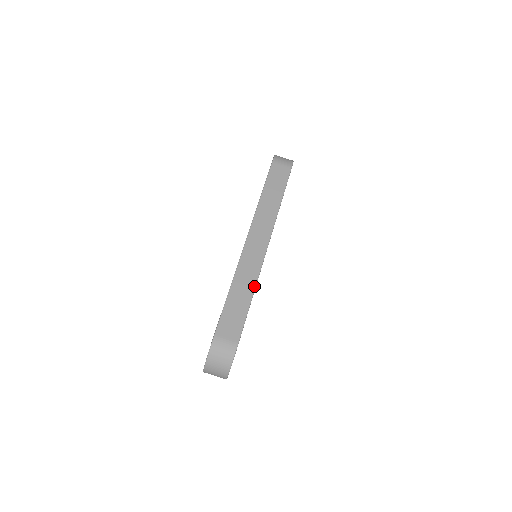
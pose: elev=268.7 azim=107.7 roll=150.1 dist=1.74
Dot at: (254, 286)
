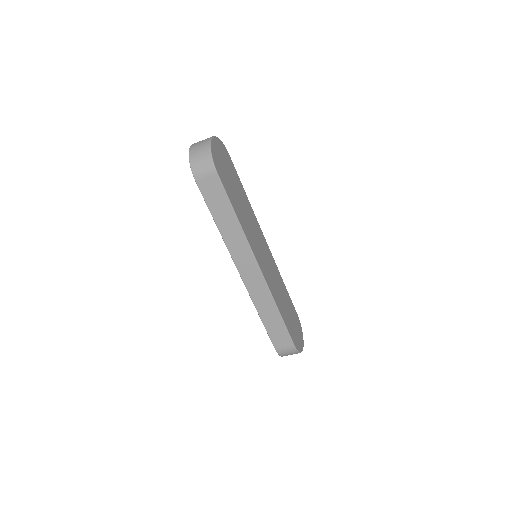
Dot at: (274, 305)
